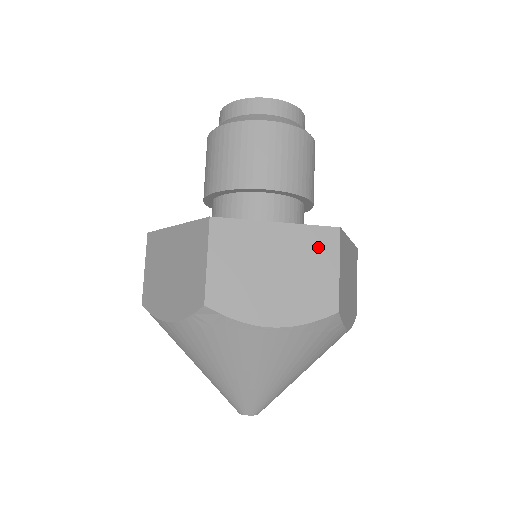
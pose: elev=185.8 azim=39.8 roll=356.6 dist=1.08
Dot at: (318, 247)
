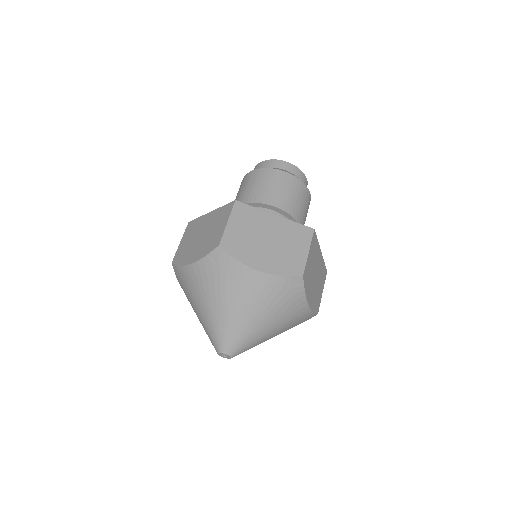
Dot at: (222, 215)
